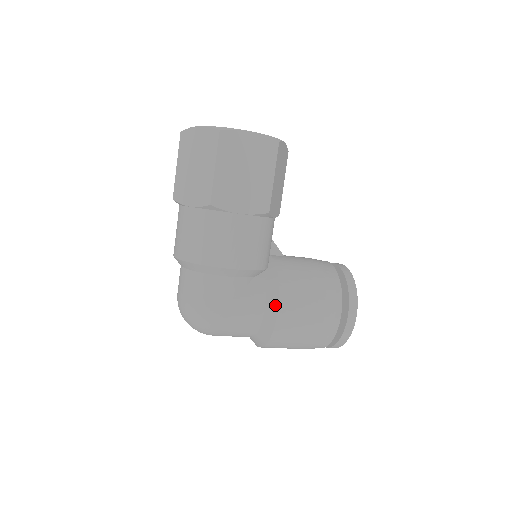
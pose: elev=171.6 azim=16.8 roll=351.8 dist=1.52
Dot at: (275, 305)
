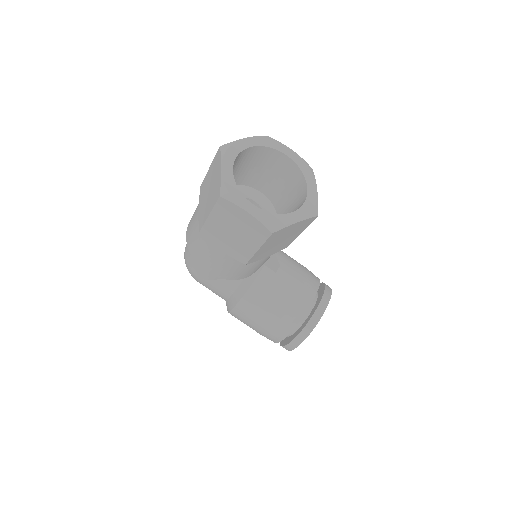
Dot at: (233, 305)
